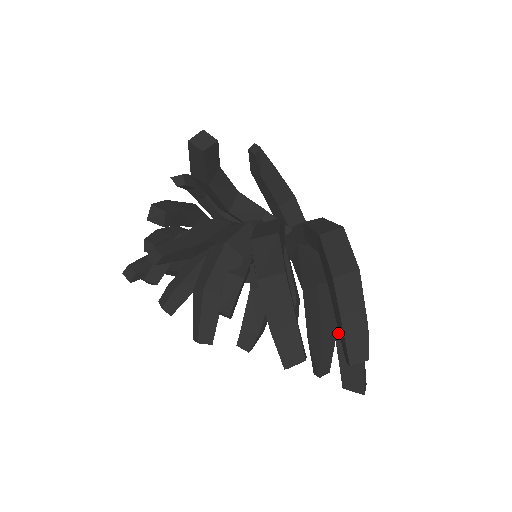
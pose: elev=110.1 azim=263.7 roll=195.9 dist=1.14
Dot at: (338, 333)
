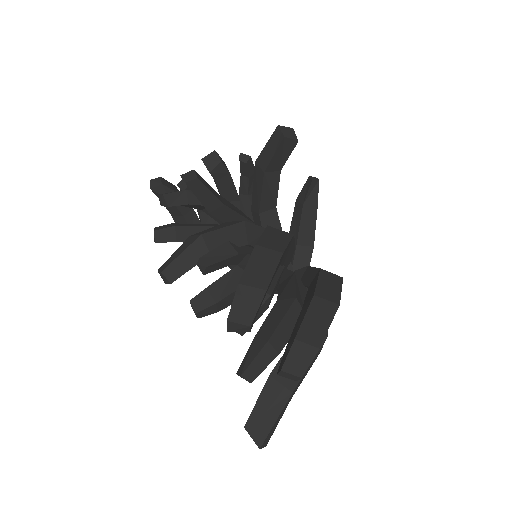
Dot at: (279, 364)
